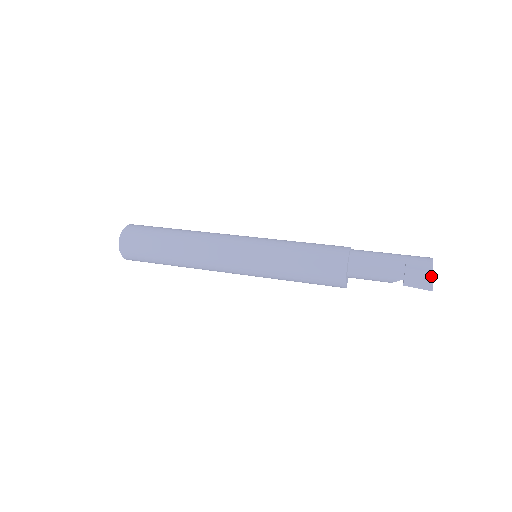
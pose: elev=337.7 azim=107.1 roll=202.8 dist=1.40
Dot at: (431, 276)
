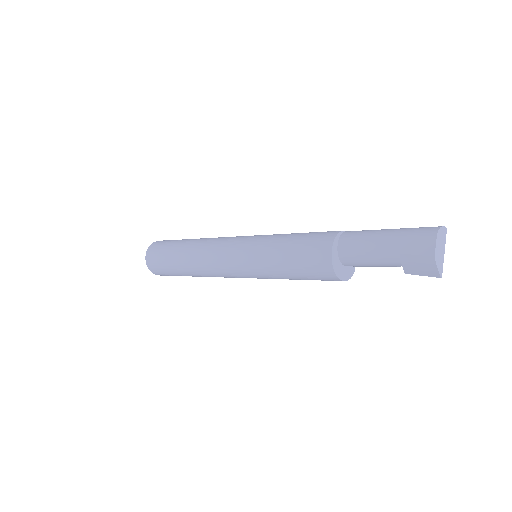
Dot at: (432, 261)
